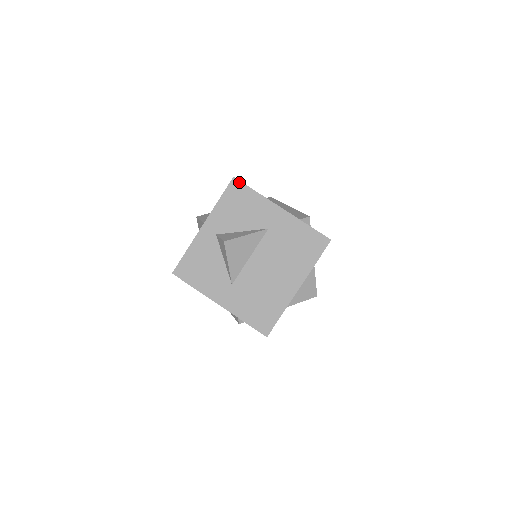
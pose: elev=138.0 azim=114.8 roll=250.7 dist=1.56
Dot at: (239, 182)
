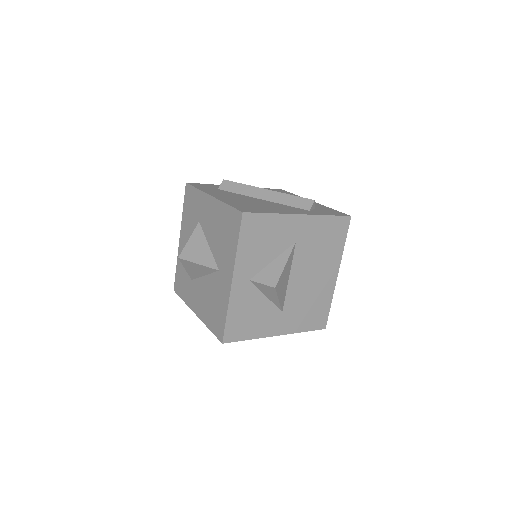
Dot at: (251, 214)
